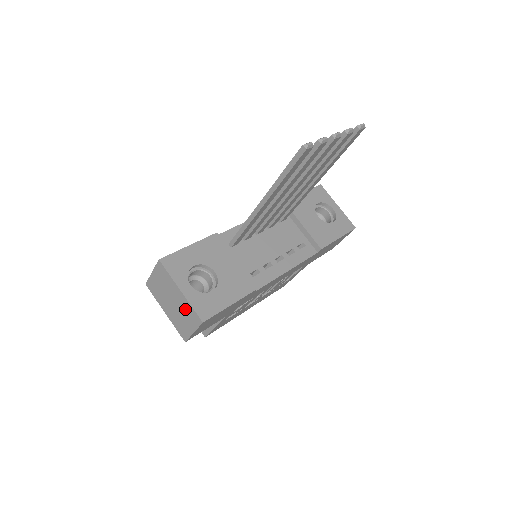
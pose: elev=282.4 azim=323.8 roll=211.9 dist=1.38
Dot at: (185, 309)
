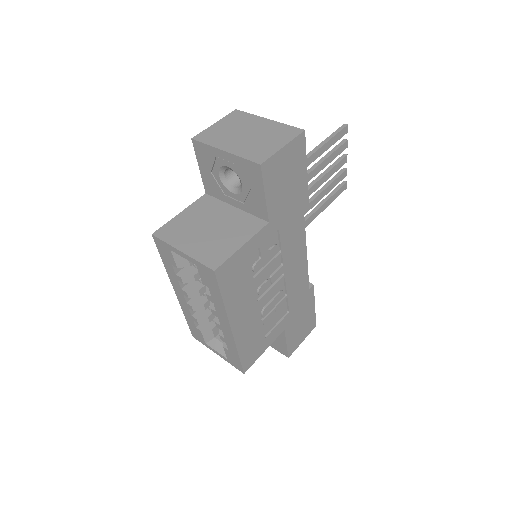
Dot at: (272, 131)
